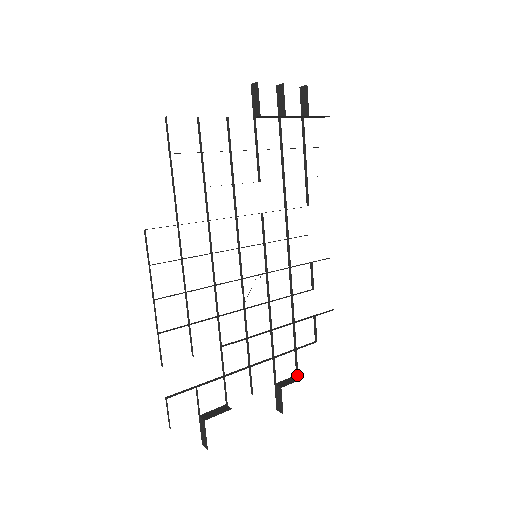
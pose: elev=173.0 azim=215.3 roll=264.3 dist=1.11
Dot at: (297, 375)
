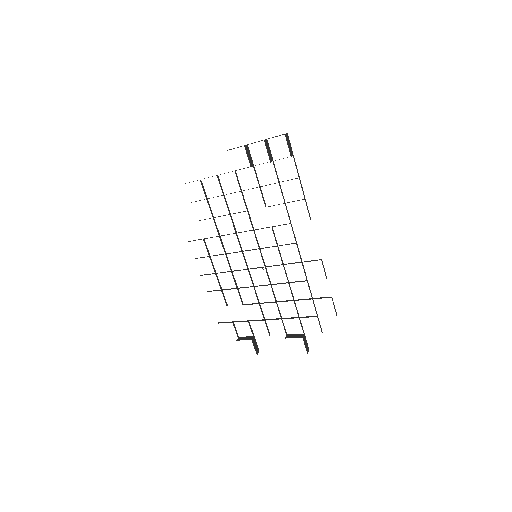
Dot at: (304, 334)
